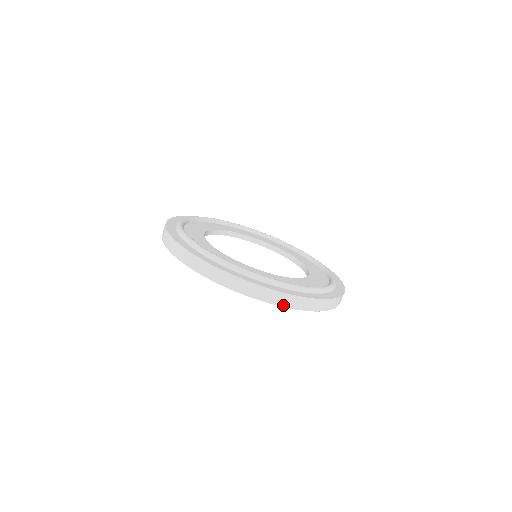
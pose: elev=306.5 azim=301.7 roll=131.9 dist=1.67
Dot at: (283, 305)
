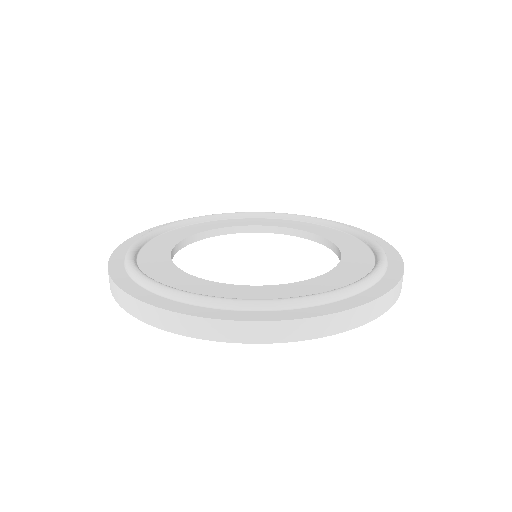
Dot at: (373, 318)
